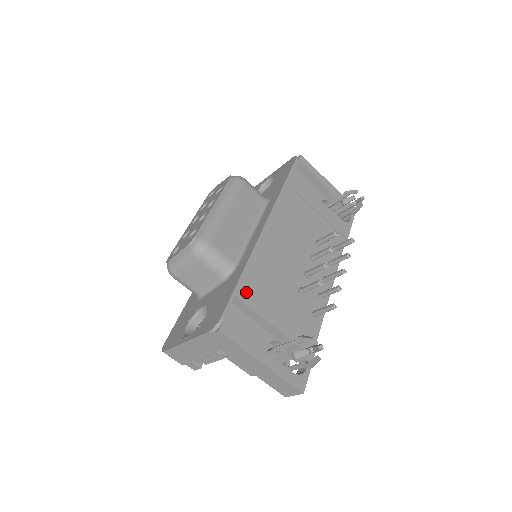
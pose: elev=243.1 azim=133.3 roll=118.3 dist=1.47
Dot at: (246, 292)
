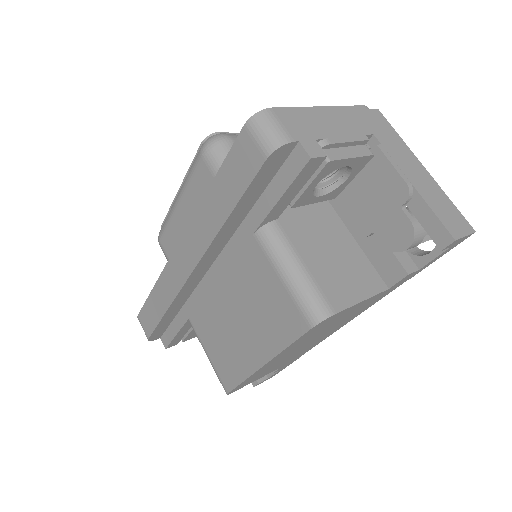
Dot at: occluded
